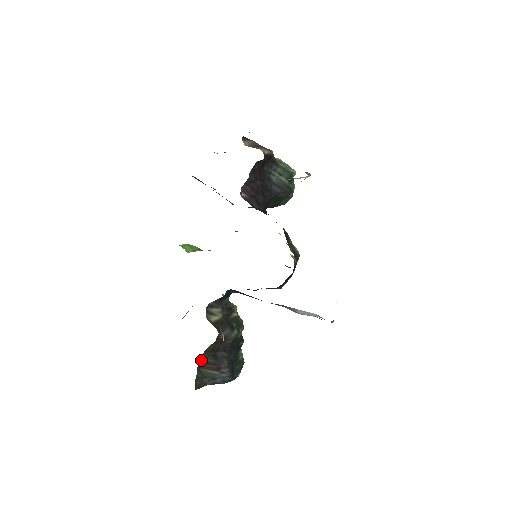
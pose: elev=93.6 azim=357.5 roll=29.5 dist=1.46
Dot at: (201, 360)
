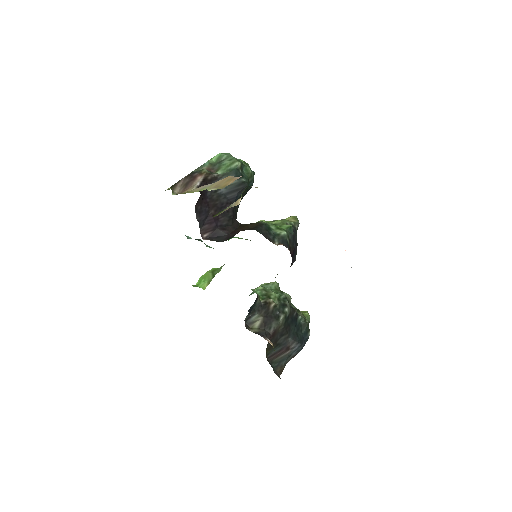
Dot at: (269, 356)
